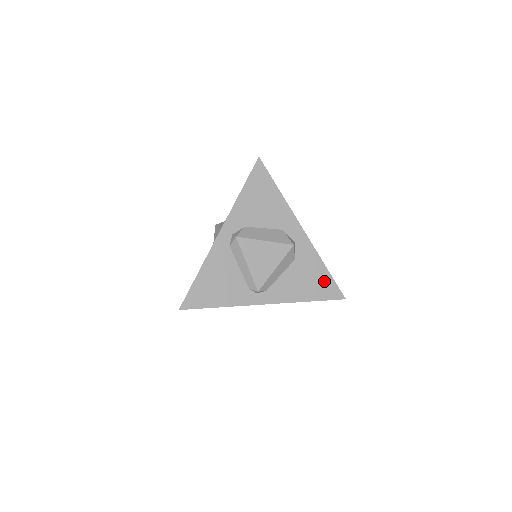
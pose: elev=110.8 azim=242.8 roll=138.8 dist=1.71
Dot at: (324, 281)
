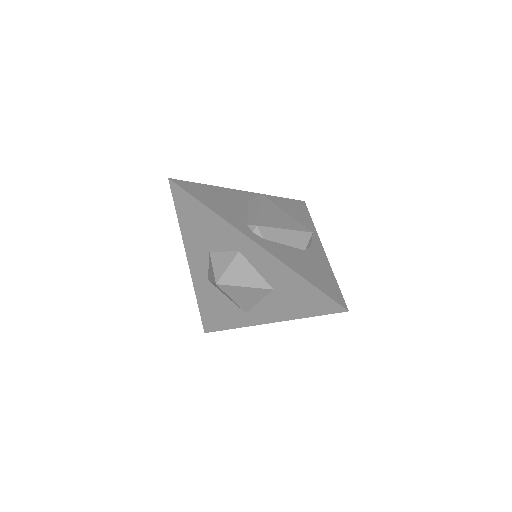
Dot at: (329, 283)
